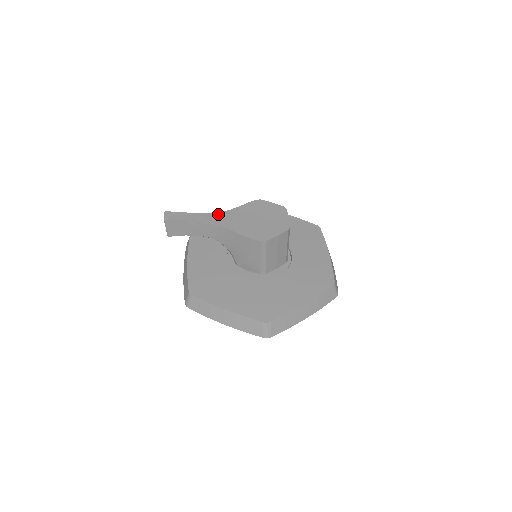
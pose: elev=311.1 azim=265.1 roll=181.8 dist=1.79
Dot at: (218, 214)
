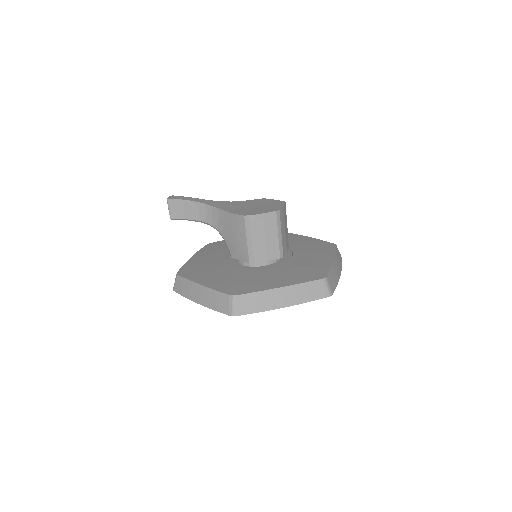
Dot at: (218, 201)
